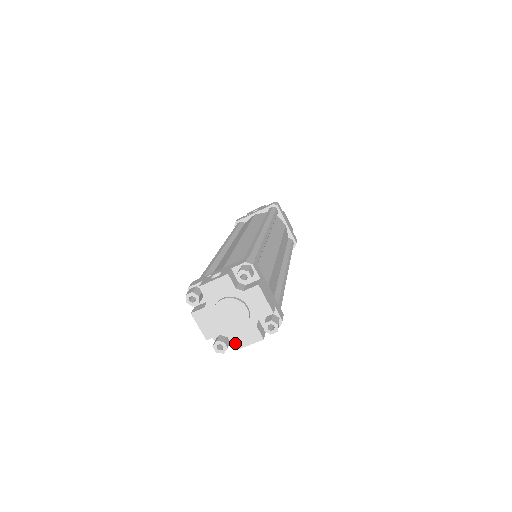
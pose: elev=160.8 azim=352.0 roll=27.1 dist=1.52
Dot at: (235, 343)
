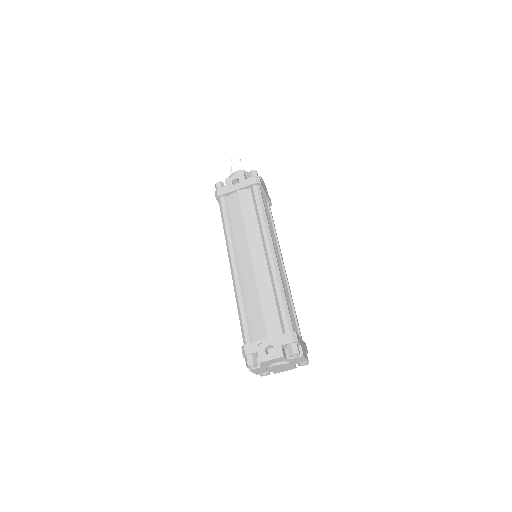
Dot at: (276, 372)
